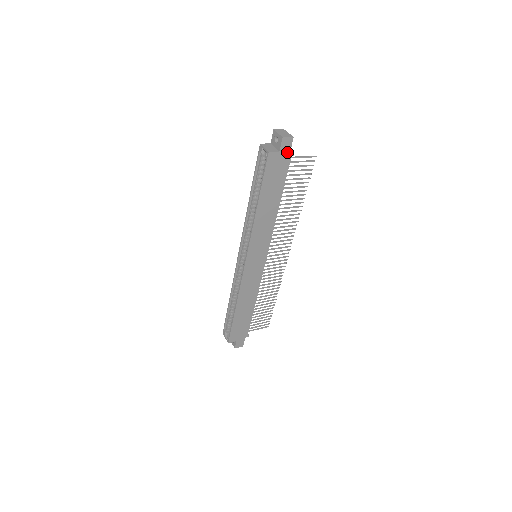
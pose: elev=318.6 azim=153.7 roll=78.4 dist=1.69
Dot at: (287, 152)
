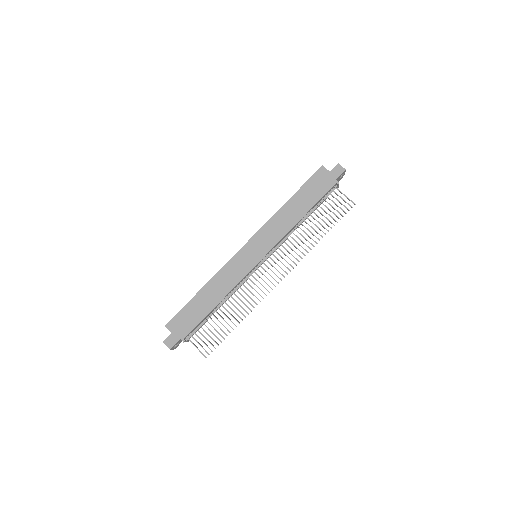
Dot at: (335, 177)
